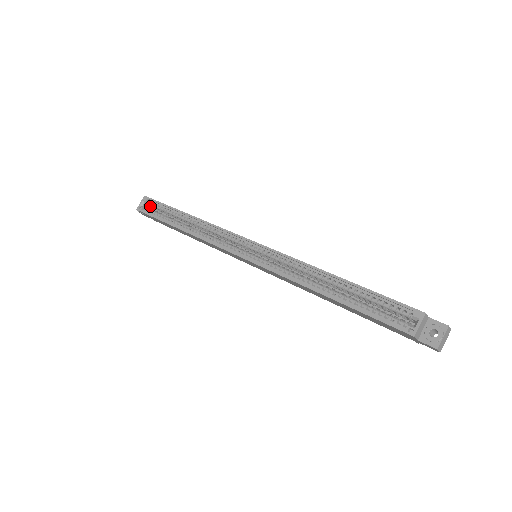
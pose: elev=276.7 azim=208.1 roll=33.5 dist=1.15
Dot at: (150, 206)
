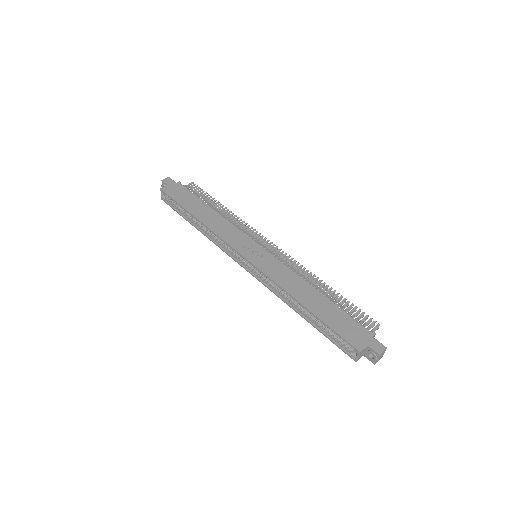
Dot at: occluded
